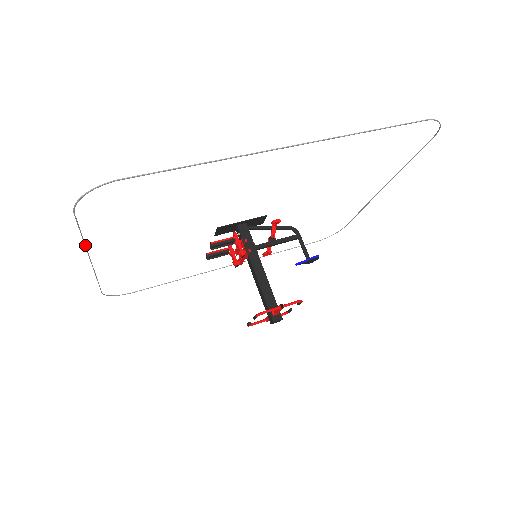
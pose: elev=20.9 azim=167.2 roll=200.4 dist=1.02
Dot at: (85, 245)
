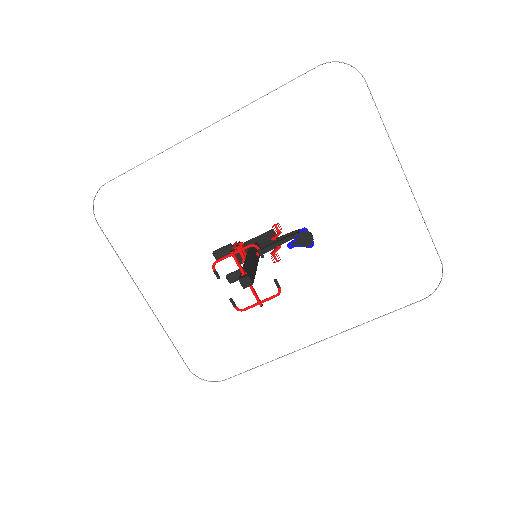
Dot at: (126, 269)
